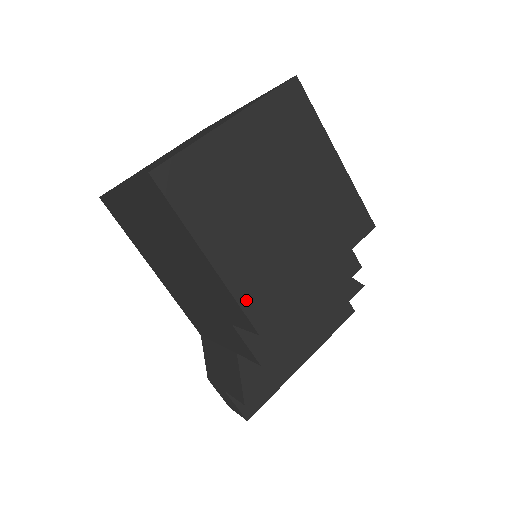
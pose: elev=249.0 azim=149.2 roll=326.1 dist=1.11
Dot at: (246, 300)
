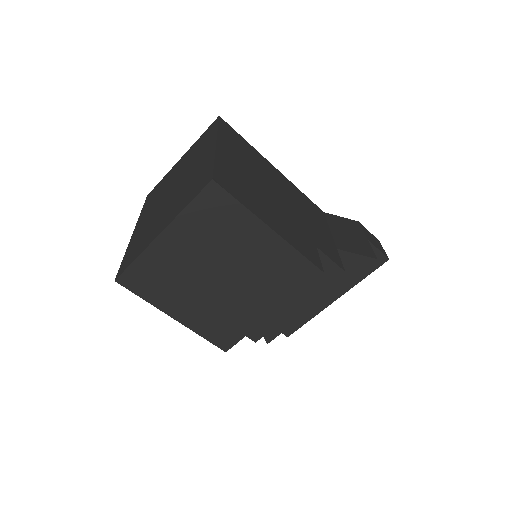
Dot at: (210, 336)
